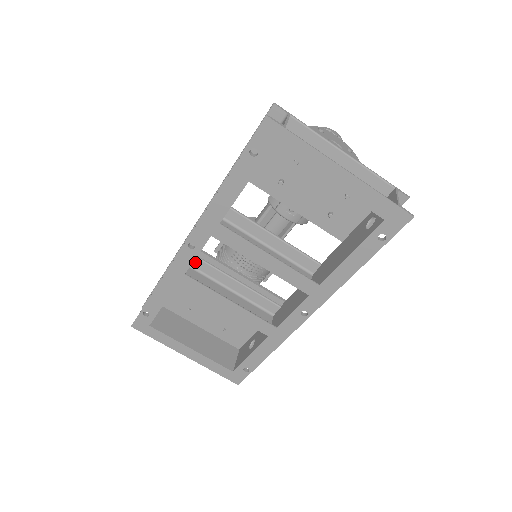
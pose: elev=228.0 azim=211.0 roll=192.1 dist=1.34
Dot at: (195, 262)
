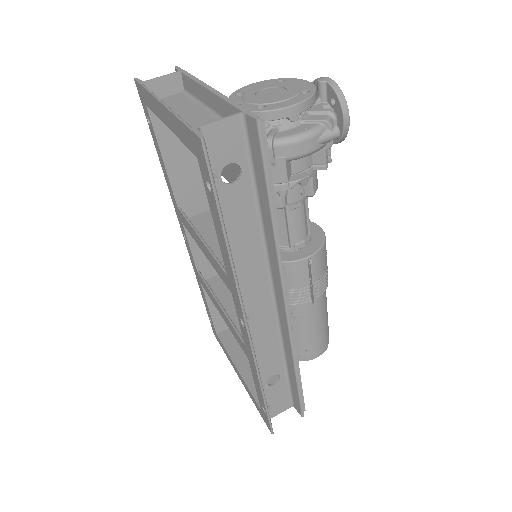
Dot at: occluded
